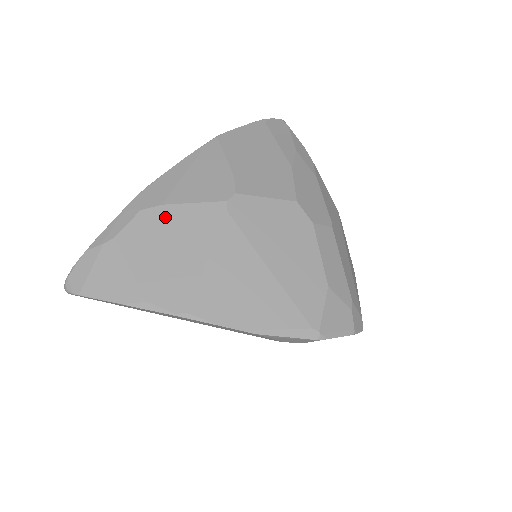
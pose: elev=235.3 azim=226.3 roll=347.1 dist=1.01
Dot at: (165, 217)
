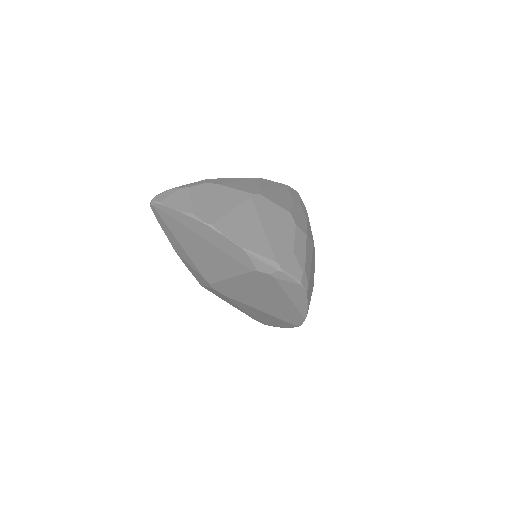
Dot at: (218, 189)
